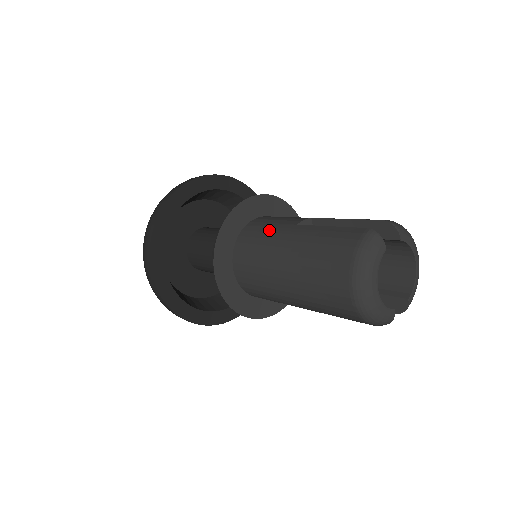
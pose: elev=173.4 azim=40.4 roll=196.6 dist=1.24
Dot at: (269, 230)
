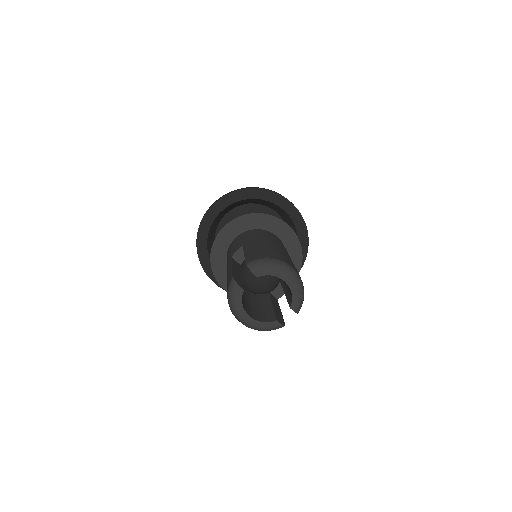
Dot at: (228, 258)
